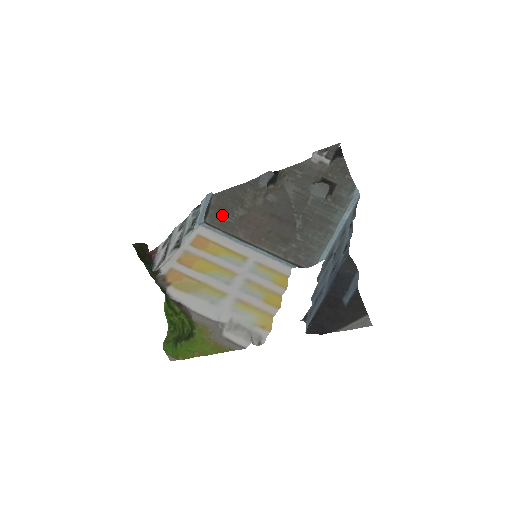
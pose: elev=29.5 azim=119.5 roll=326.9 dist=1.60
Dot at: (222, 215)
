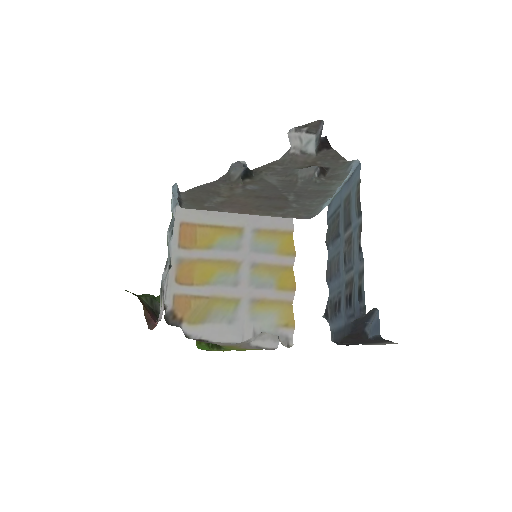
Dot at: (199, 203)
